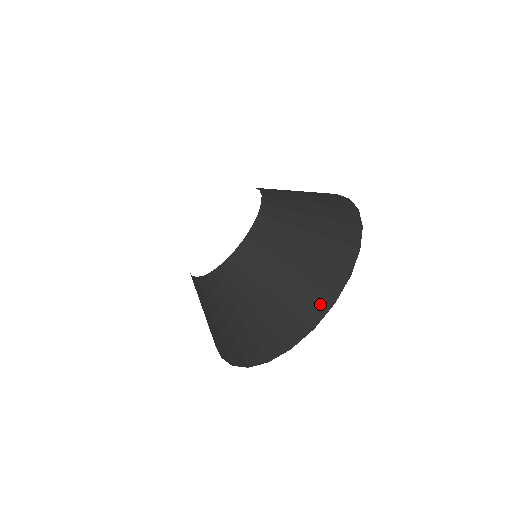
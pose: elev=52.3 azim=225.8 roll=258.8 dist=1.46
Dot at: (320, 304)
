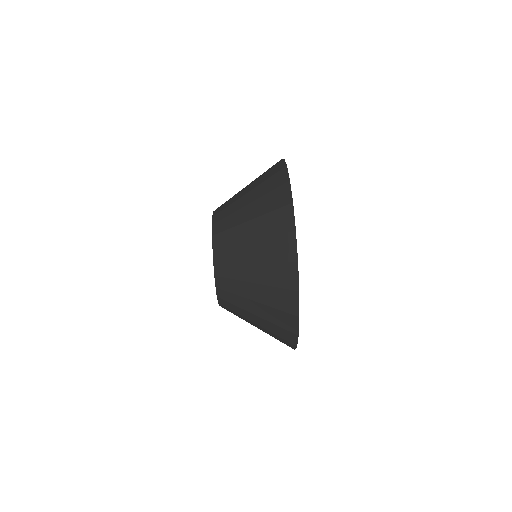
Dot at: (277, 166)
